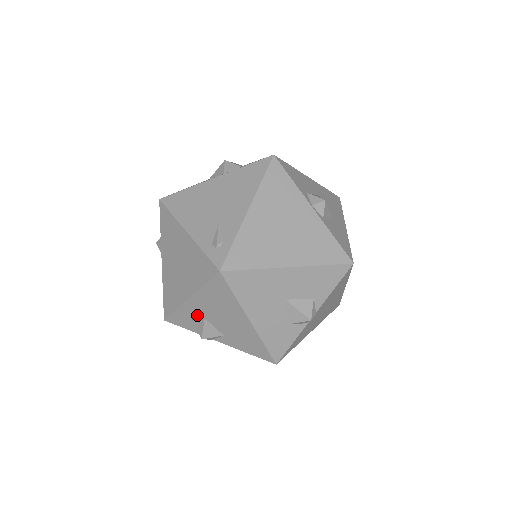
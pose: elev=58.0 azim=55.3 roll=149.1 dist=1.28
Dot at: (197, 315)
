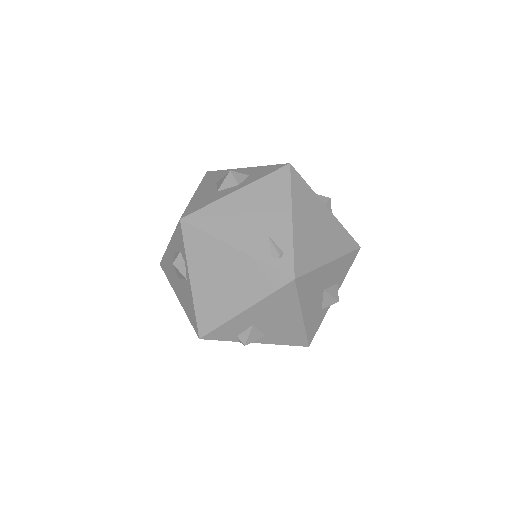
Dot at: (245, 324)
